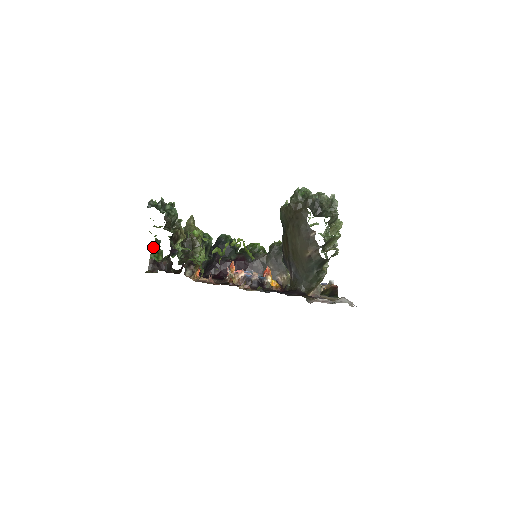
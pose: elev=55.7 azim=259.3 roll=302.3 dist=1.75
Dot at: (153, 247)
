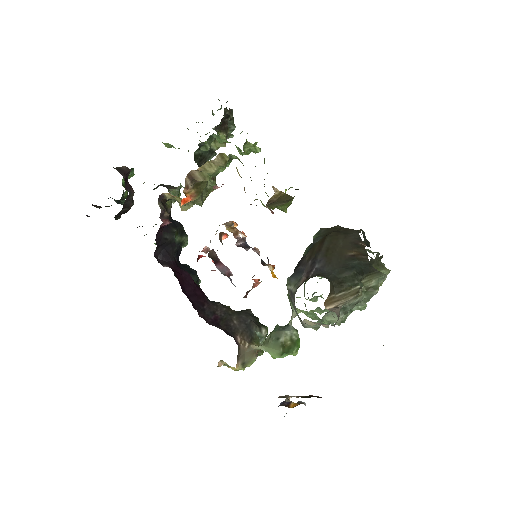
Dot at: (134, 174)
